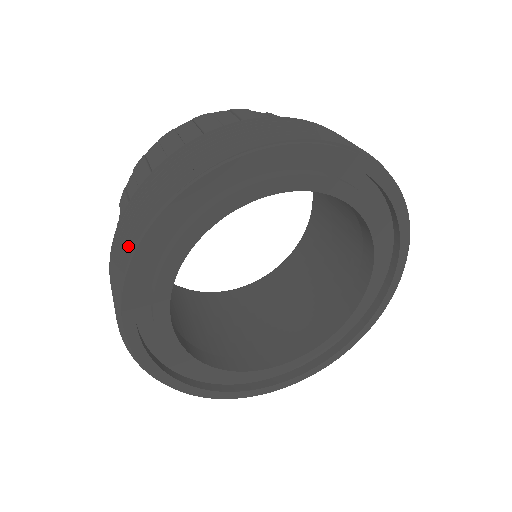
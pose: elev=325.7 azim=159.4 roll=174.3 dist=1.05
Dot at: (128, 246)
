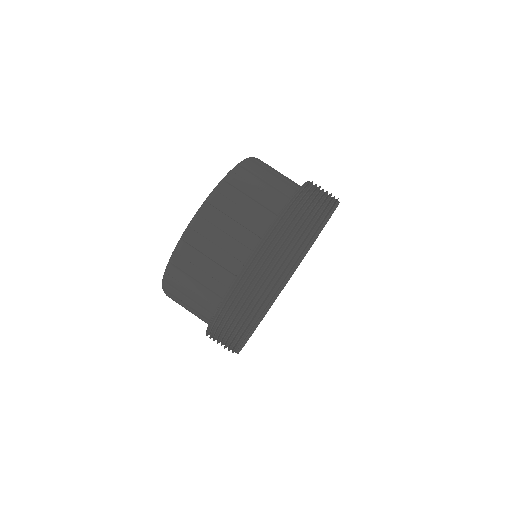
Dot at: occluded
